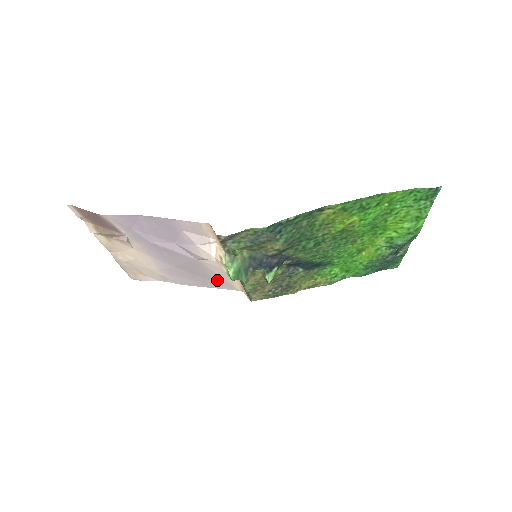
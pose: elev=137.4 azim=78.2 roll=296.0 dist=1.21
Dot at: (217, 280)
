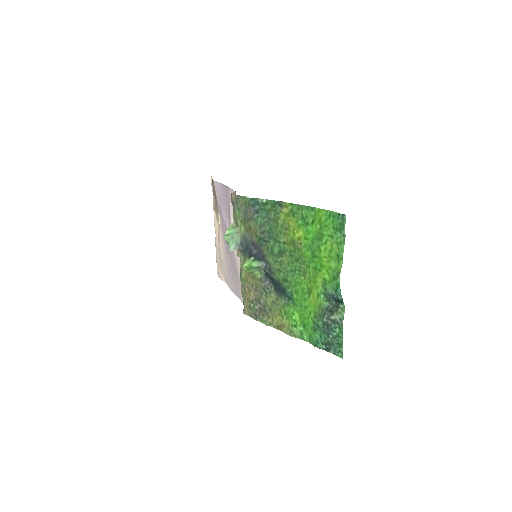
Dot at: (239, 282)
